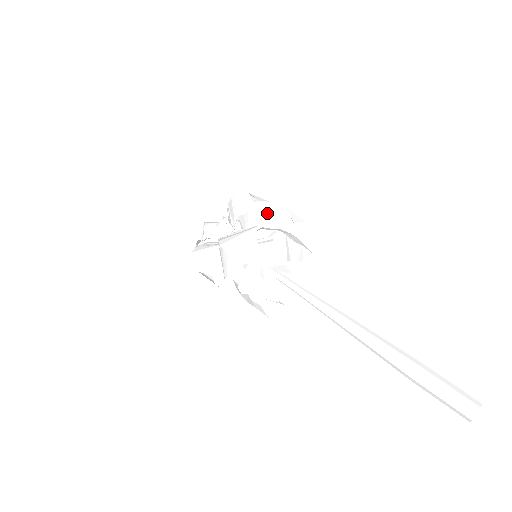
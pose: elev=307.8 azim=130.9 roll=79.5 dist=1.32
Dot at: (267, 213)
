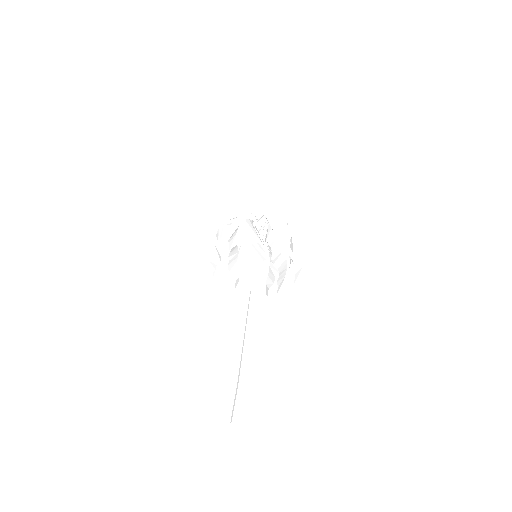
Dot at: (233, 255)
